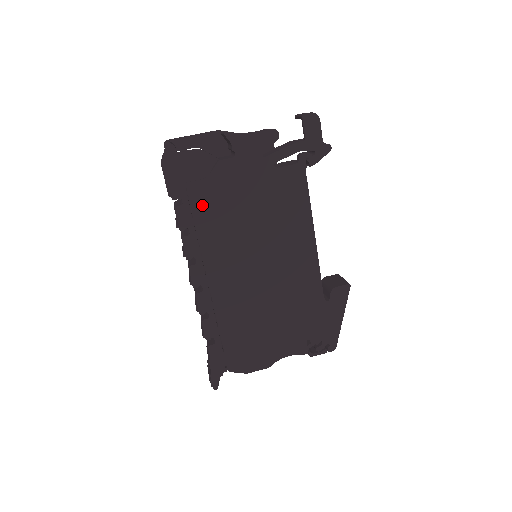
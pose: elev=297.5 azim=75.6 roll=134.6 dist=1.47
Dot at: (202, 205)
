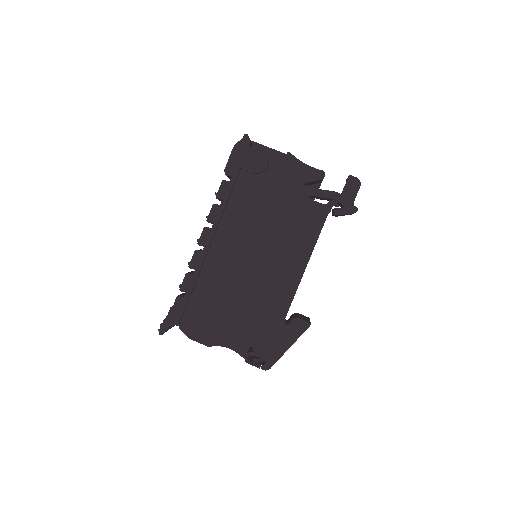
Dot at: (242, 190)
